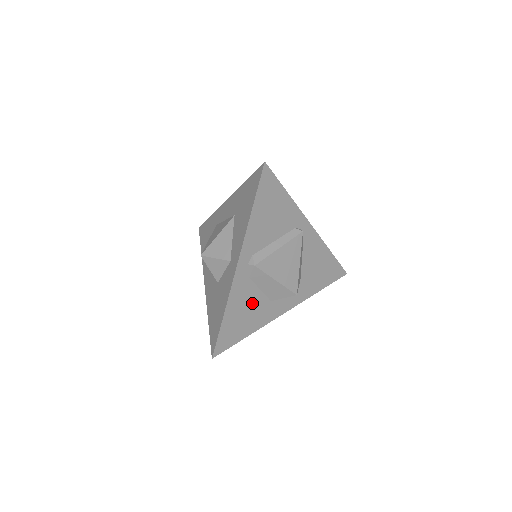
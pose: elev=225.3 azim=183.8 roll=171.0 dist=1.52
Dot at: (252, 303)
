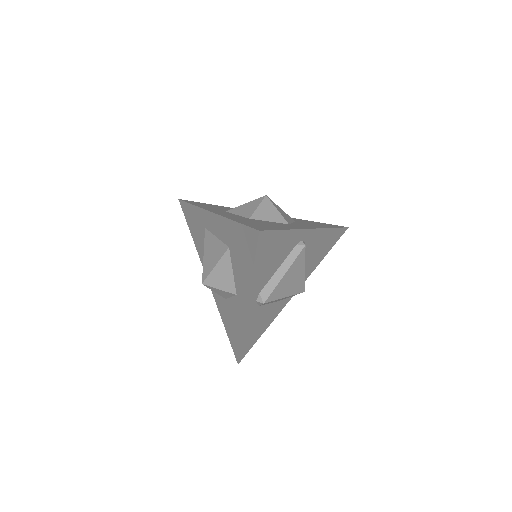
Dot at: (264, 315)
